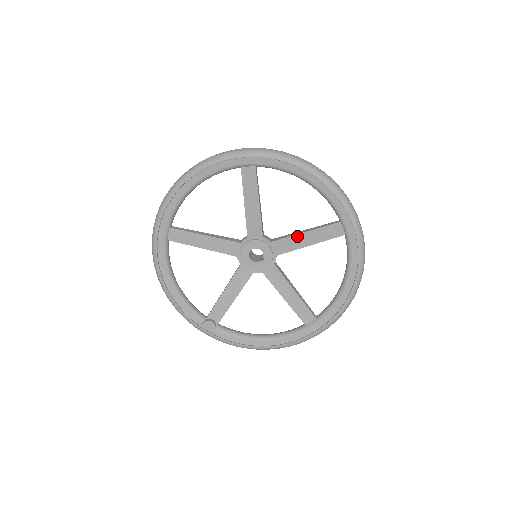
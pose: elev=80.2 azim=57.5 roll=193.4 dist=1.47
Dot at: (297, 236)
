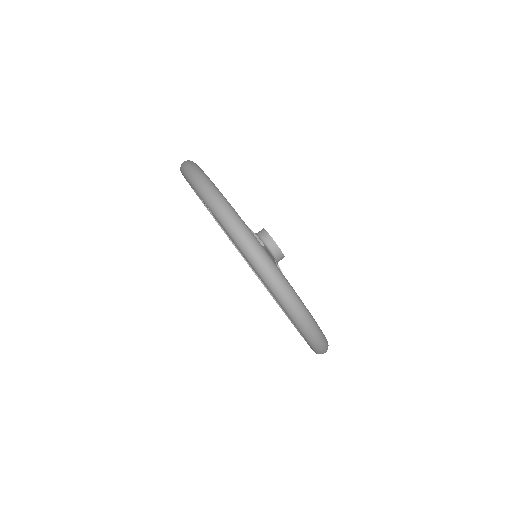
Dot at: occluded
